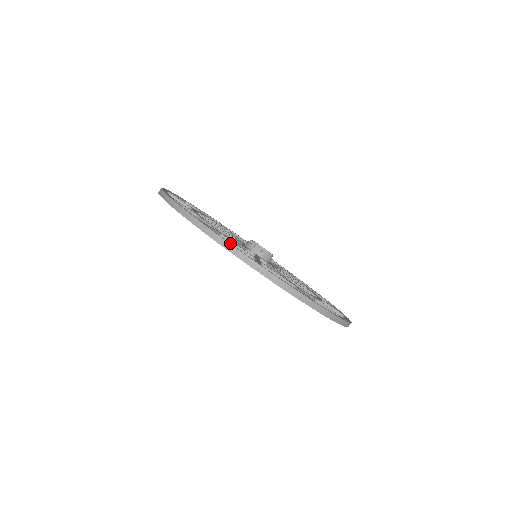
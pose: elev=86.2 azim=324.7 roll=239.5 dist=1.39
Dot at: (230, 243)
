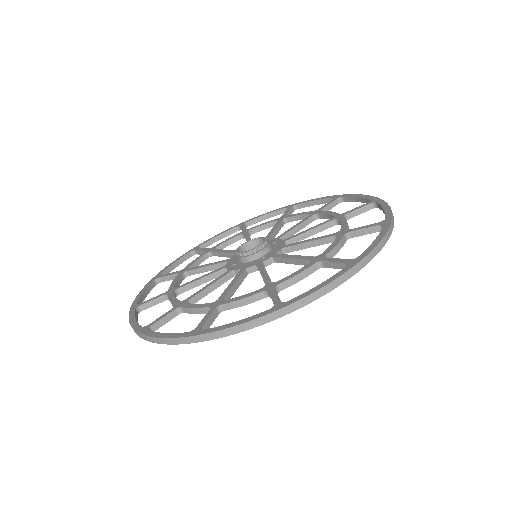
Dot at: (324, 284)
